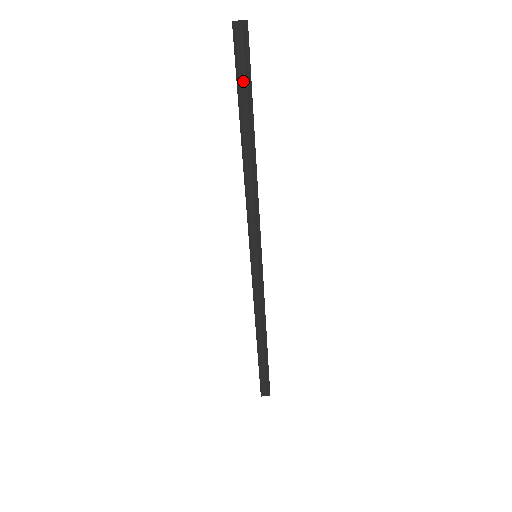
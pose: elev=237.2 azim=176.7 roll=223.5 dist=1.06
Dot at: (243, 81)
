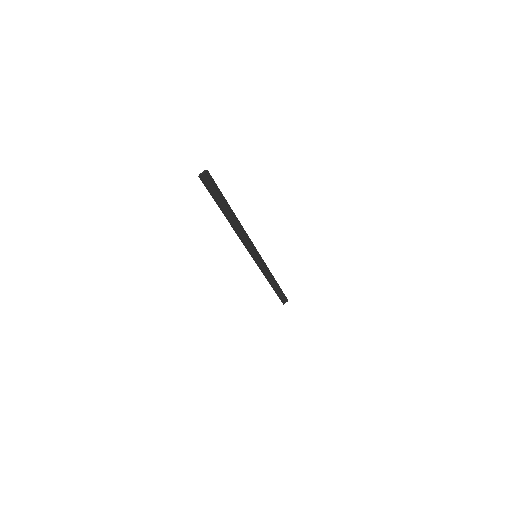
Dot at: (216, 196)
